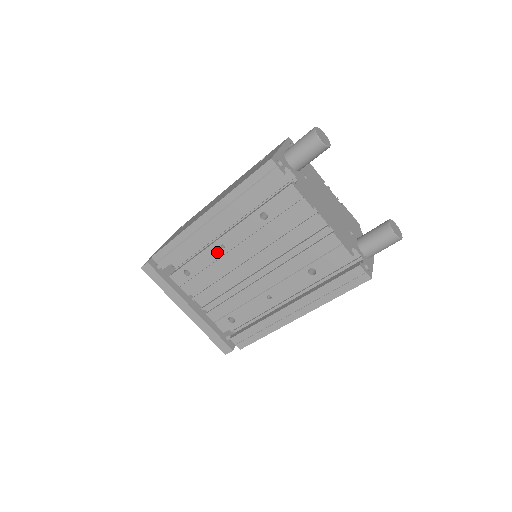
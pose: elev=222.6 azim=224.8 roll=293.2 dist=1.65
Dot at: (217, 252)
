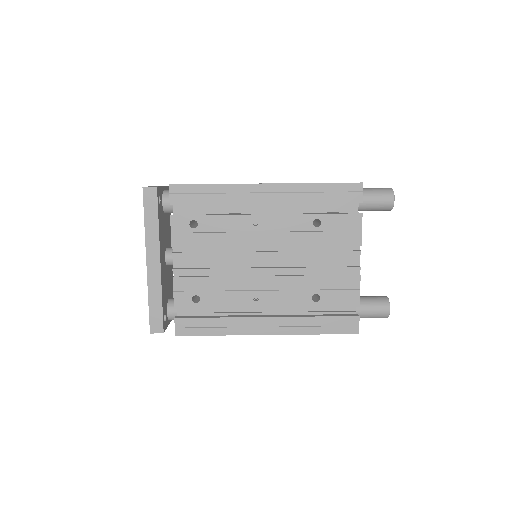
Dot at: (245, 225)
